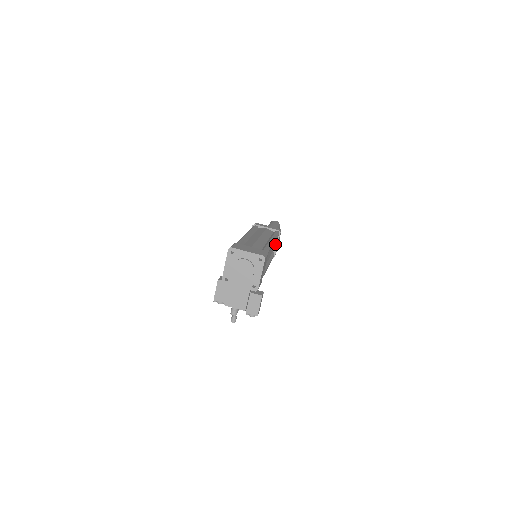
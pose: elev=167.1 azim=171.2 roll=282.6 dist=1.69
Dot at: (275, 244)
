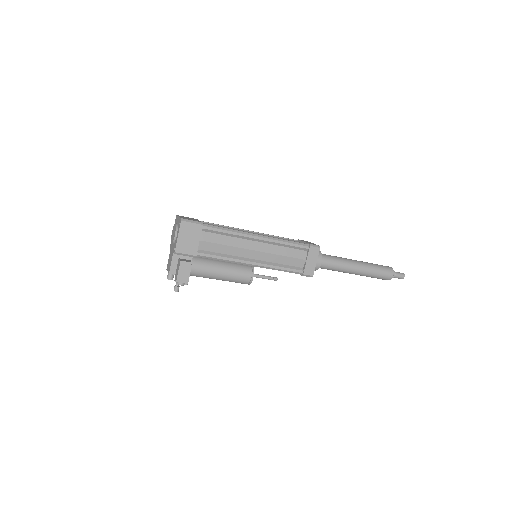
Dot at: (295, 255)
